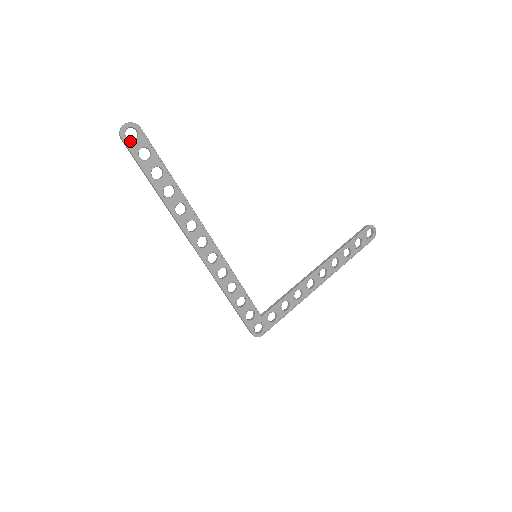
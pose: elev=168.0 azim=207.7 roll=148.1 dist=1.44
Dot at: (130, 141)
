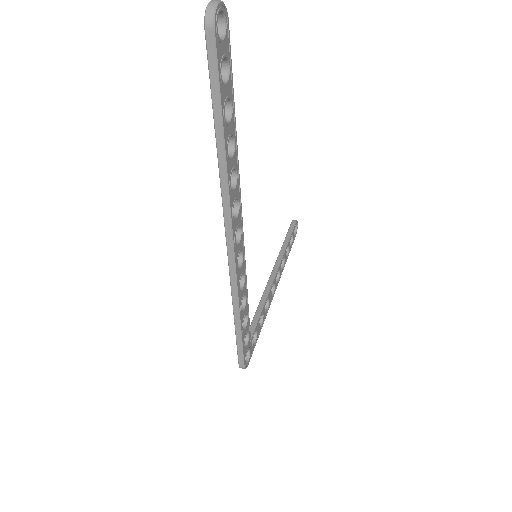
Dot at: (219, 37)
